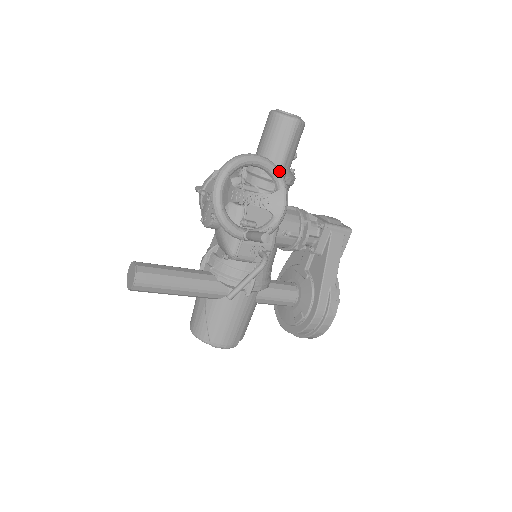
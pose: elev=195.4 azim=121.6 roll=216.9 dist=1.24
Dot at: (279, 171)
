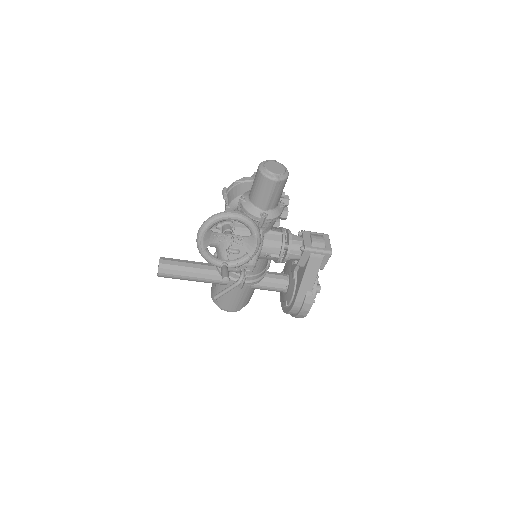
Dot at: (252, 224)
